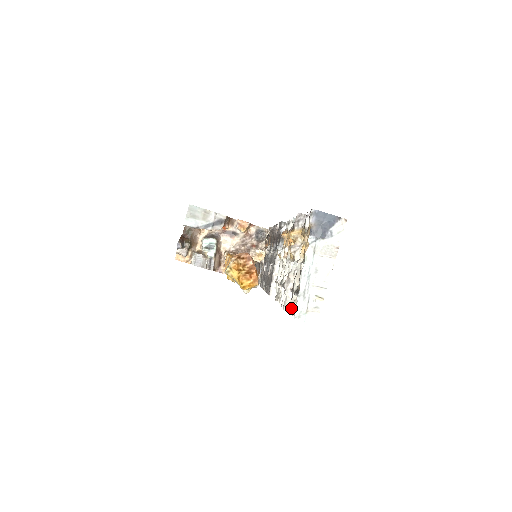
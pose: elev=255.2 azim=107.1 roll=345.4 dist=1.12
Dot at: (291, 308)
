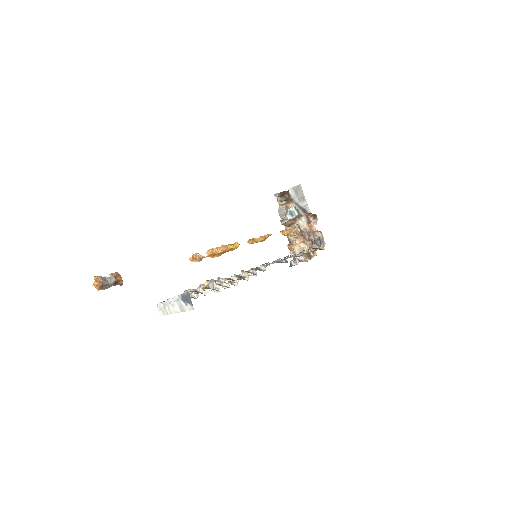
Dot at: occluded
